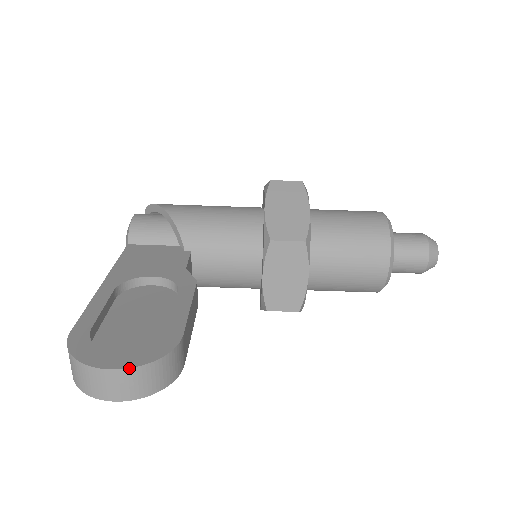
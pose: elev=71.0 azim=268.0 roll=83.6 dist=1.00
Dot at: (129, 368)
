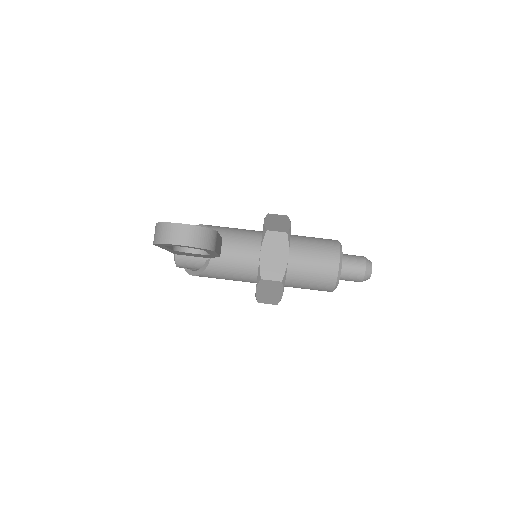
Dot at: (191, 225)
